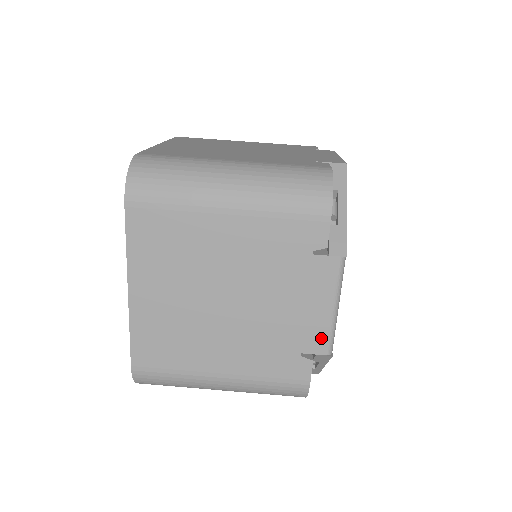
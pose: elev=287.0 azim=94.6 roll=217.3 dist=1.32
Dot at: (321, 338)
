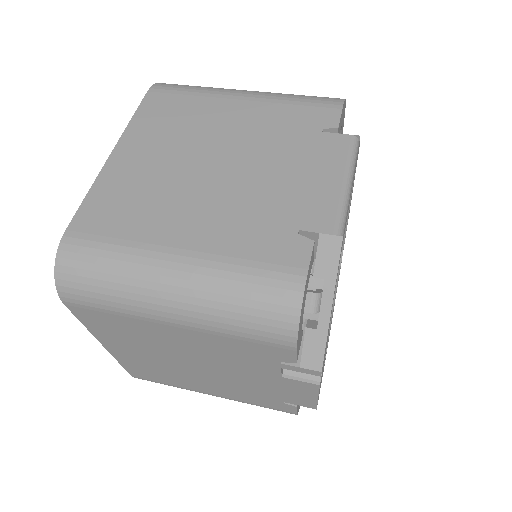
Dot at: (327, 213)
